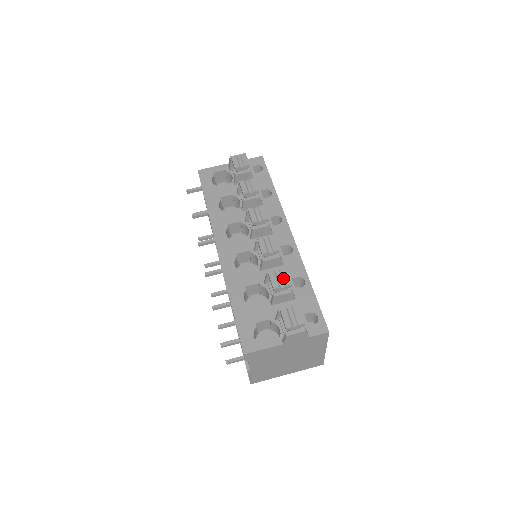
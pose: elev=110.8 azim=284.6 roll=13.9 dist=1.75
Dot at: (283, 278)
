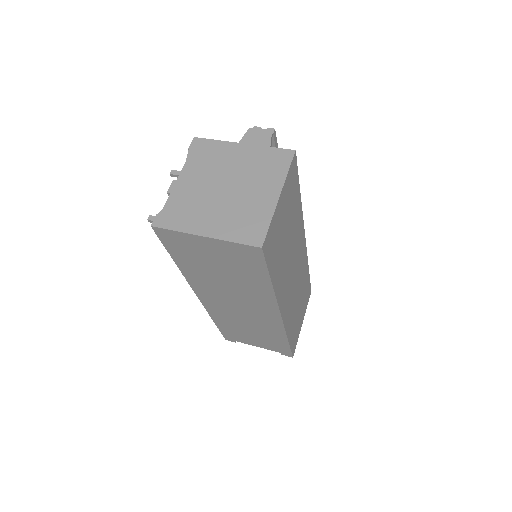
Dot at: occluded
